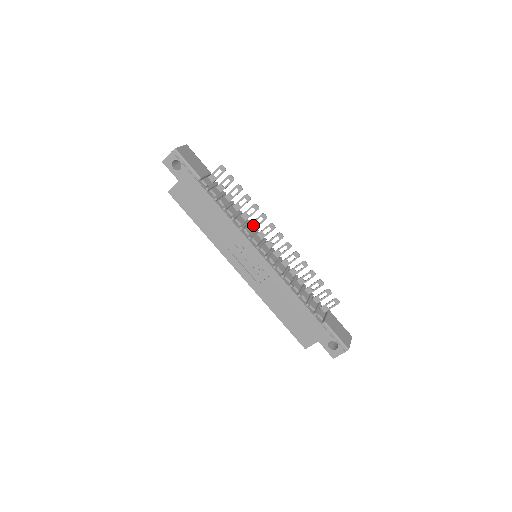
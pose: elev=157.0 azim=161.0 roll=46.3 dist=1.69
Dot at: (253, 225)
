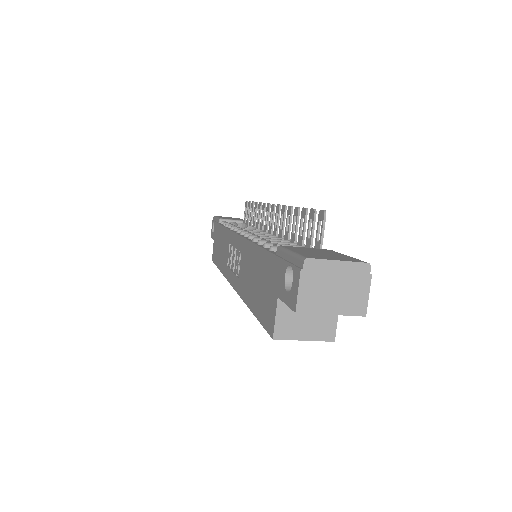
Dot at: (261, 228)
